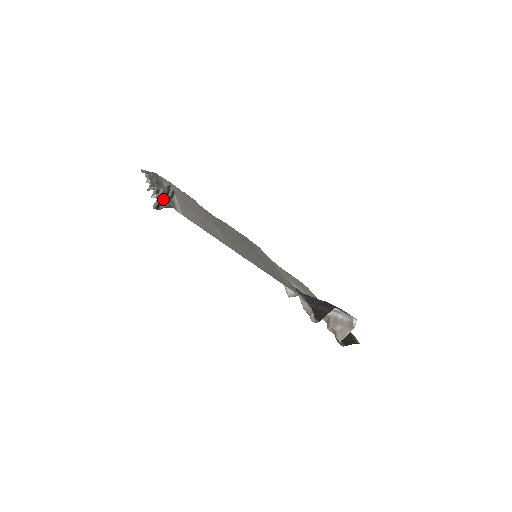
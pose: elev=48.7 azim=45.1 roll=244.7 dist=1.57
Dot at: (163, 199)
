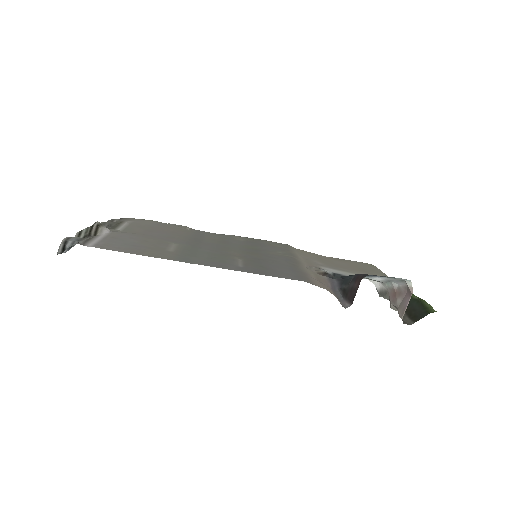
Dot at: (72, 239)
